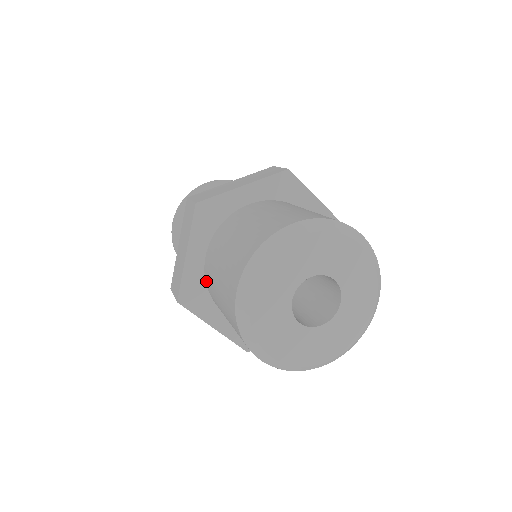
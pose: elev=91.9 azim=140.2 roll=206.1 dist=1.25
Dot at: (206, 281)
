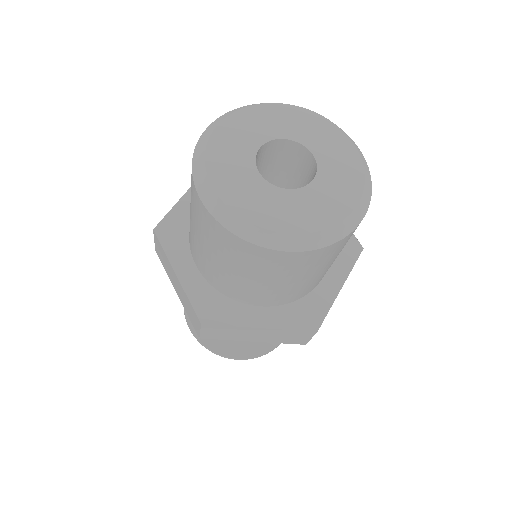
Dot at: occluded
